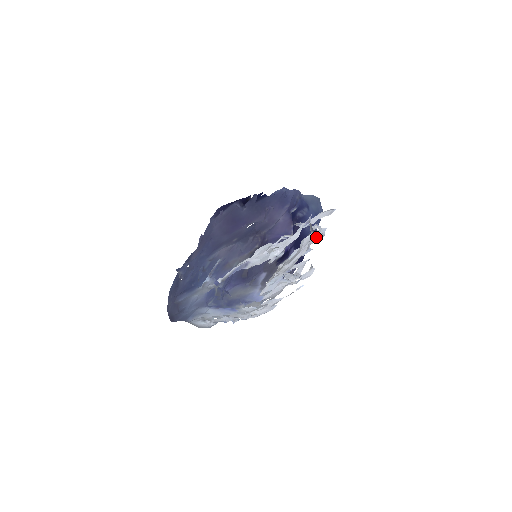
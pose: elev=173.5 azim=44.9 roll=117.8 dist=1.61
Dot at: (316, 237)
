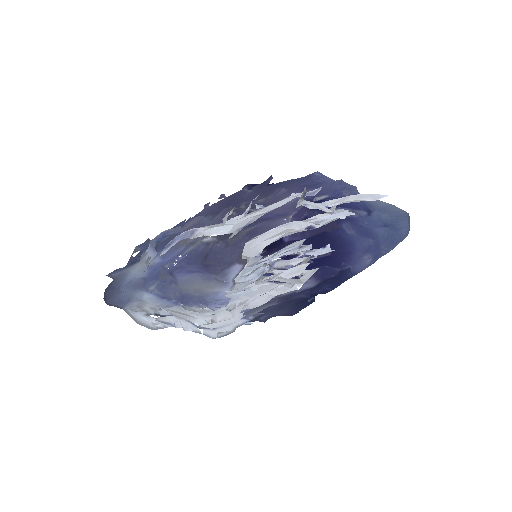
Dot at: (327, 221)
